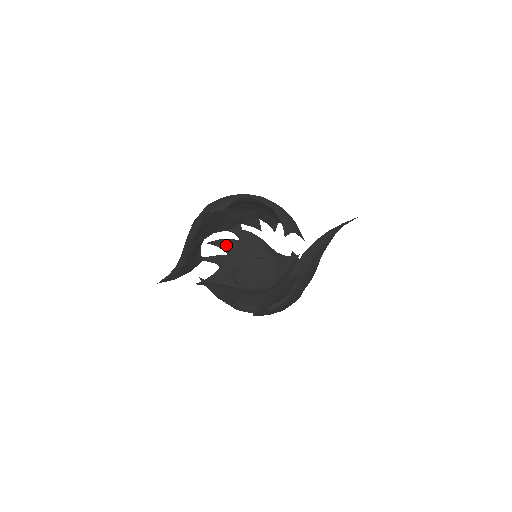
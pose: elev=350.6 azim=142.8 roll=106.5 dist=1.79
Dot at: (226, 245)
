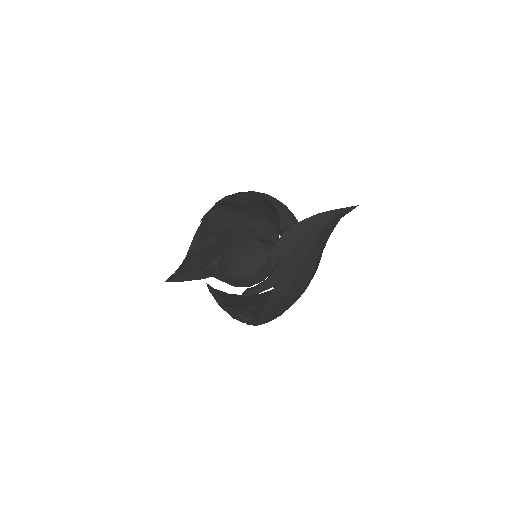
Dot at: (221, 233)
